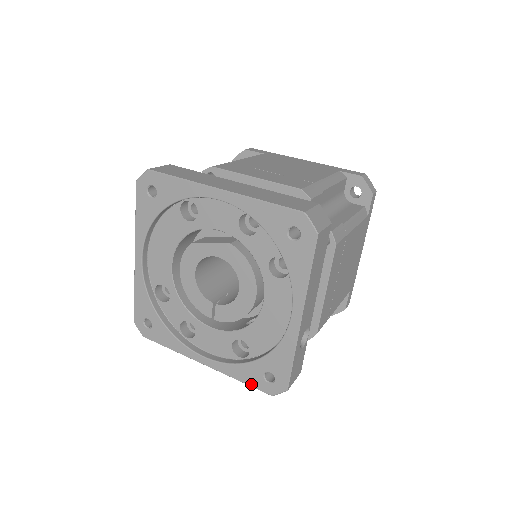
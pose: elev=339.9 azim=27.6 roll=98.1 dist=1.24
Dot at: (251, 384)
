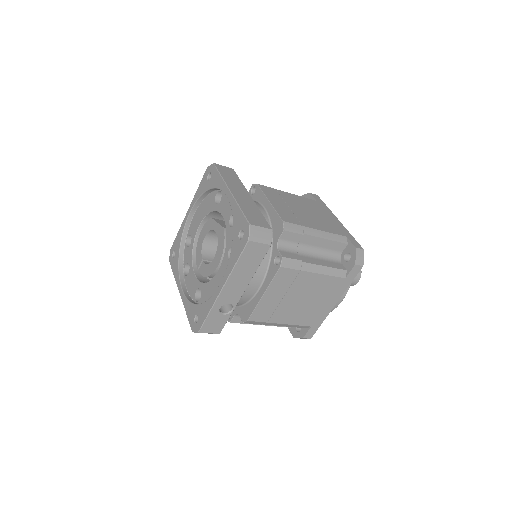
Dot at: (189, 318)
